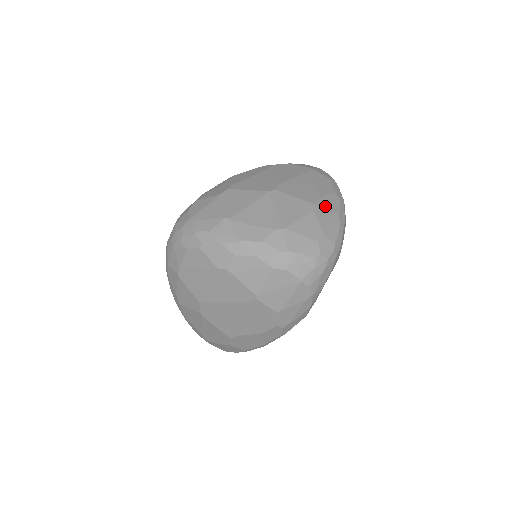
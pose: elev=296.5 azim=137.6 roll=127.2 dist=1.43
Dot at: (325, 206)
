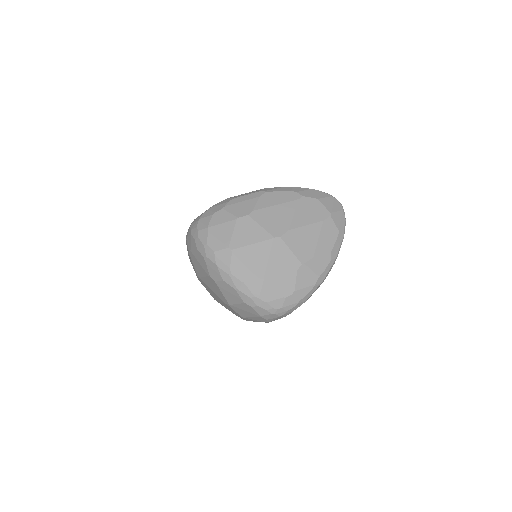
Dot at: (311, 267)
